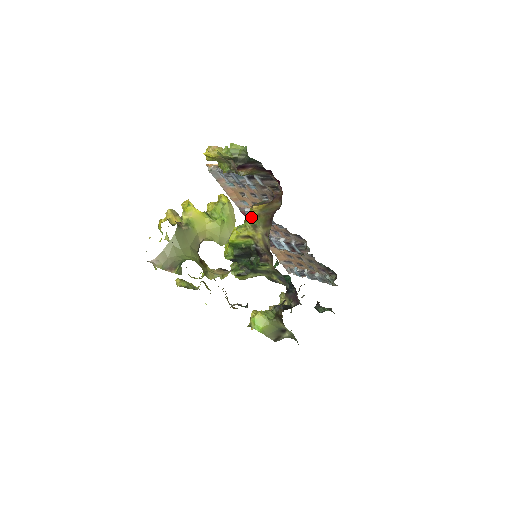
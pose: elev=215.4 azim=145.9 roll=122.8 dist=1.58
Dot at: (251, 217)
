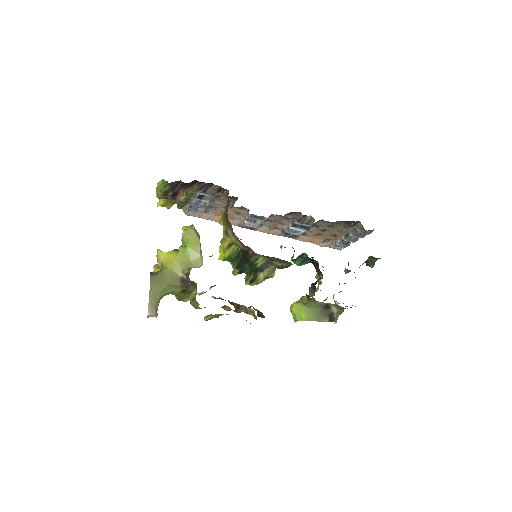
Dot at: occluded
